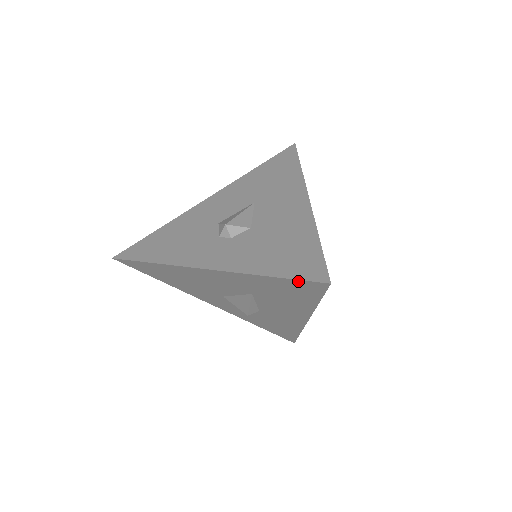
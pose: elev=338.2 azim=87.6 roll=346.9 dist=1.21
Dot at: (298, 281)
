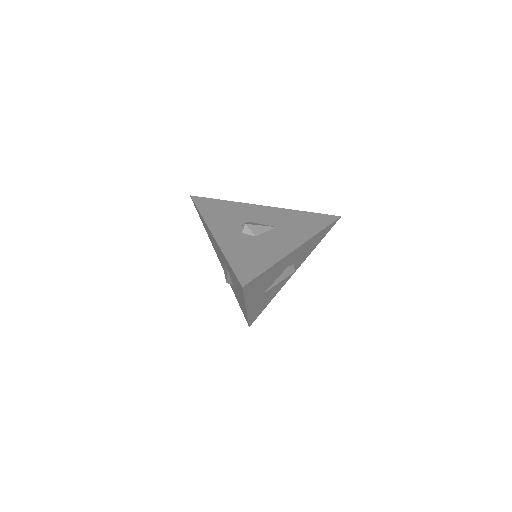
Dot at: (235, 275)
